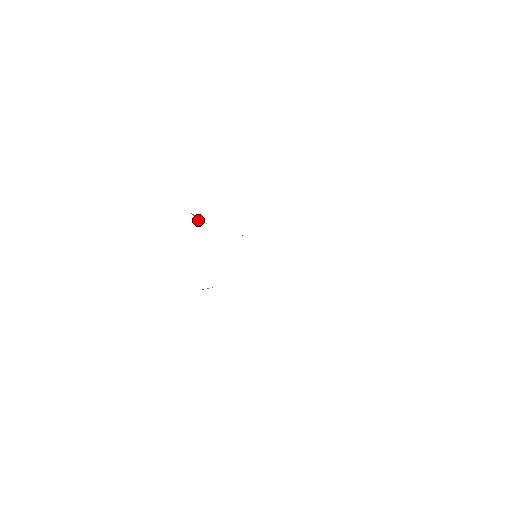
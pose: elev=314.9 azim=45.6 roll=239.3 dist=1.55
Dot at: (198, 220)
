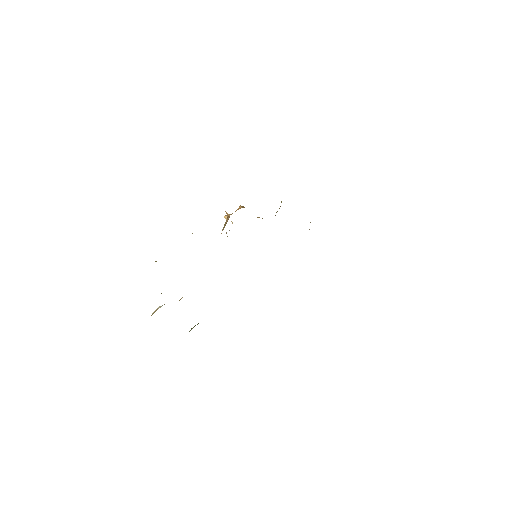
Dot at: (225, 216)
